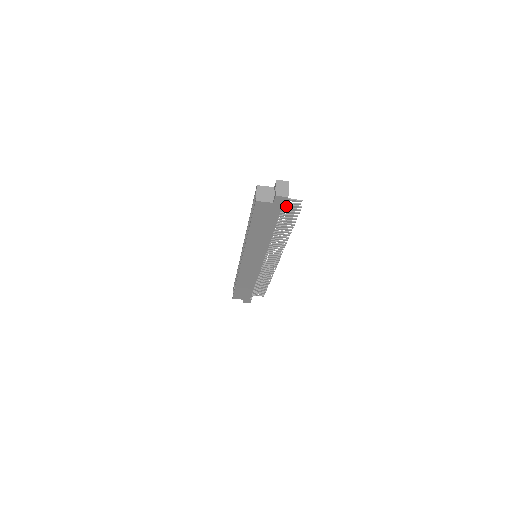
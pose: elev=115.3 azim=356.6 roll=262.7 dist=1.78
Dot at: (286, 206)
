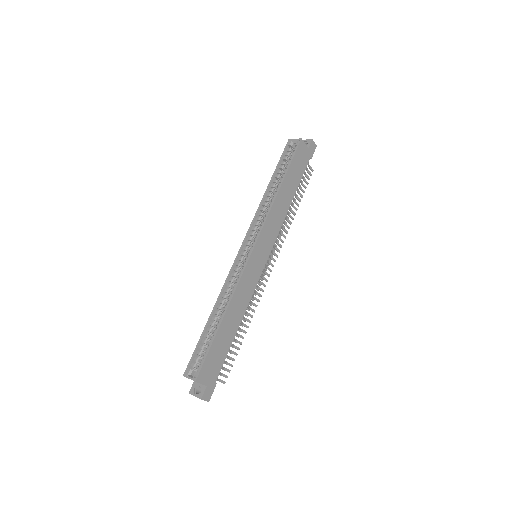
Dot at: (308, 162)
